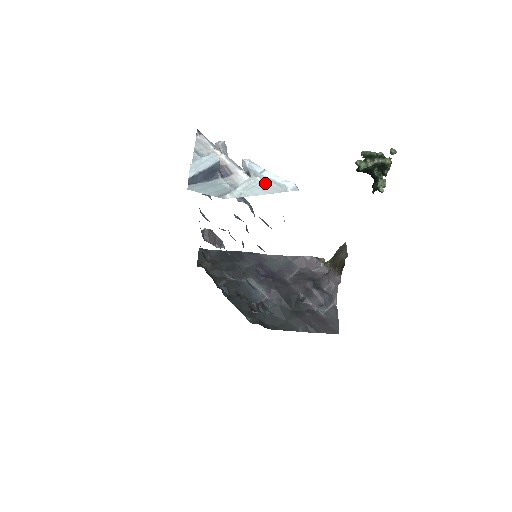
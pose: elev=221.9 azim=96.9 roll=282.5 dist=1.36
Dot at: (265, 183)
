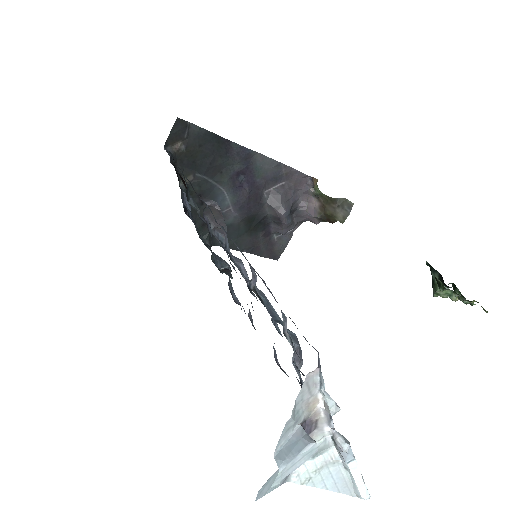
Dot at: (343, 472)
